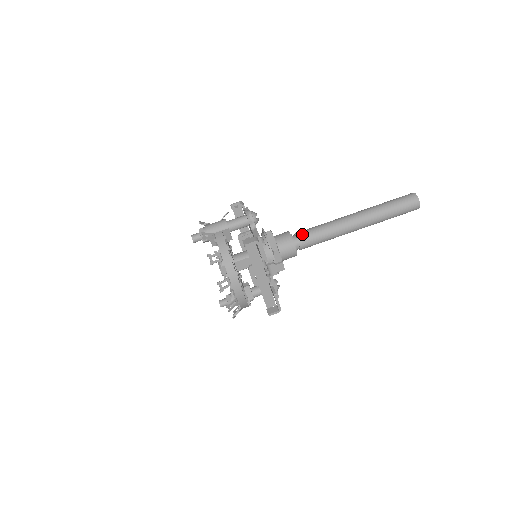
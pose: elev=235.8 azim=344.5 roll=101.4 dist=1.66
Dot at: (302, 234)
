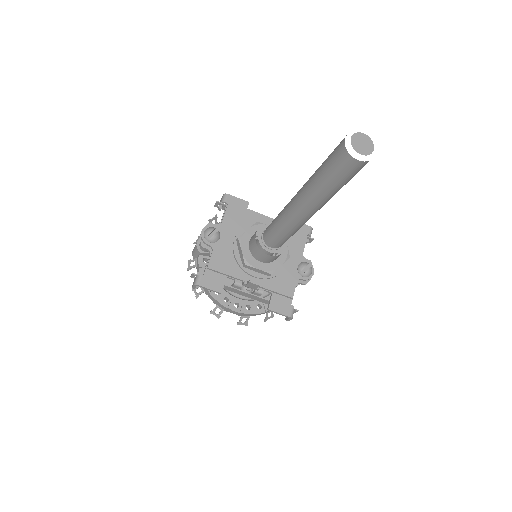
Dot at: (265, 234)
